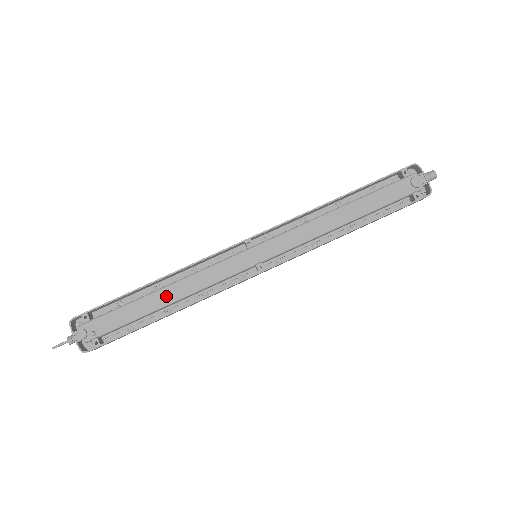
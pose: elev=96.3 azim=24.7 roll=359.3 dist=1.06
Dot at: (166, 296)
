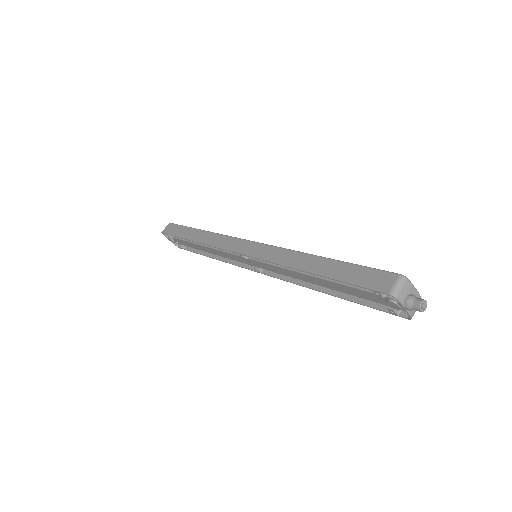
Dot at: (205, 249)
